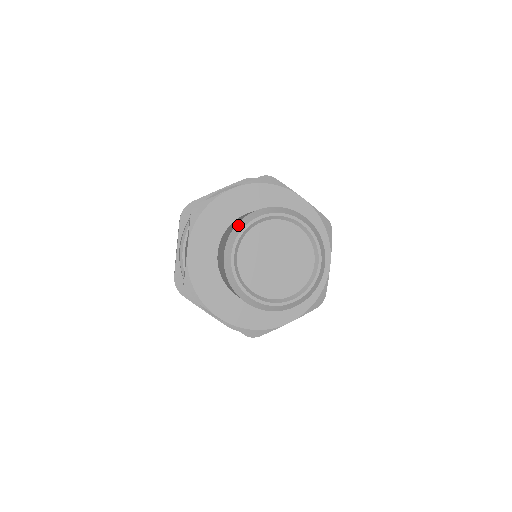
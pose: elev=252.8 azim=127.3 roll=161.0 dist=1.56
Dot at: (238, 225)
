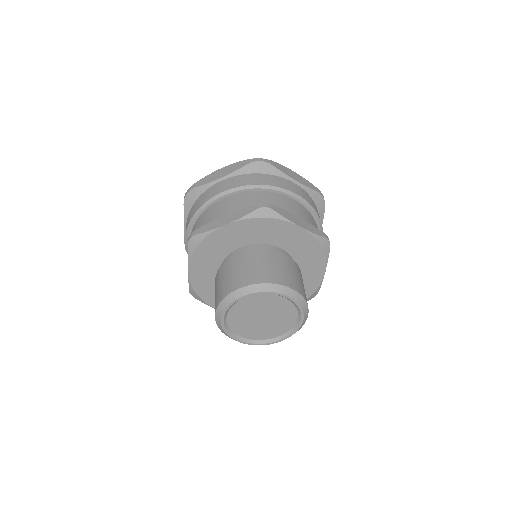
Dot at: (226, 299)
